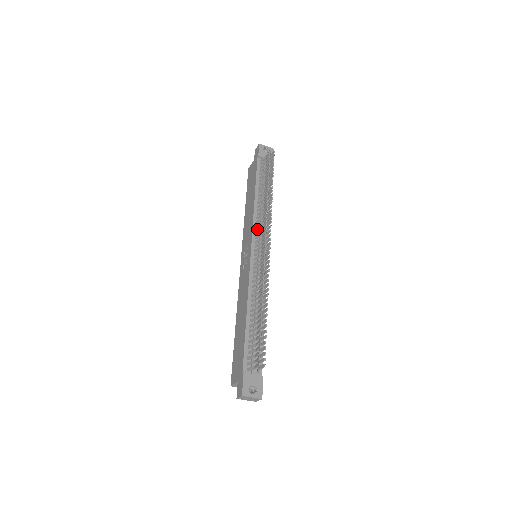
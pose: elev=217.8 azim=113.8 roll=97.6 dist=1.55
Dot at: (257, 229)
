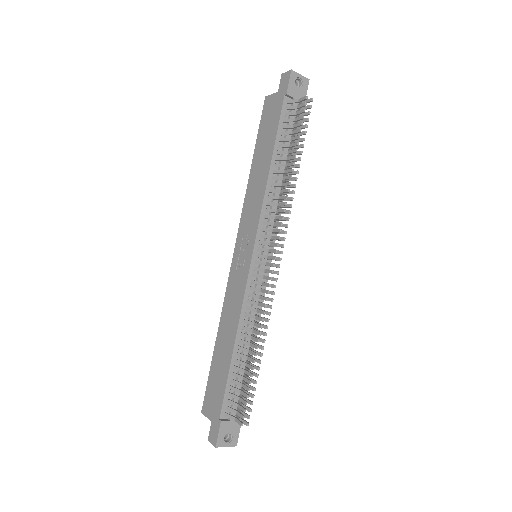
Dot at: (265, 223)
